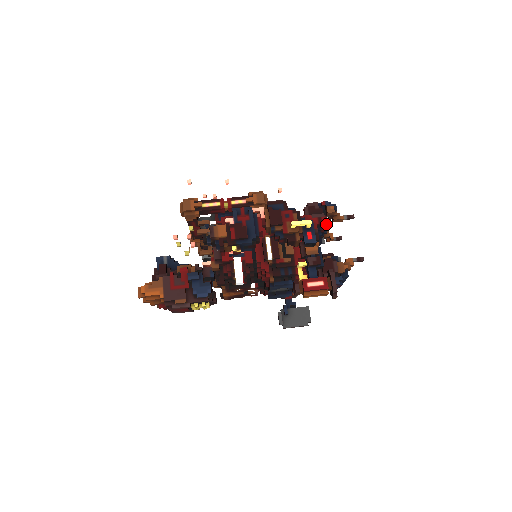
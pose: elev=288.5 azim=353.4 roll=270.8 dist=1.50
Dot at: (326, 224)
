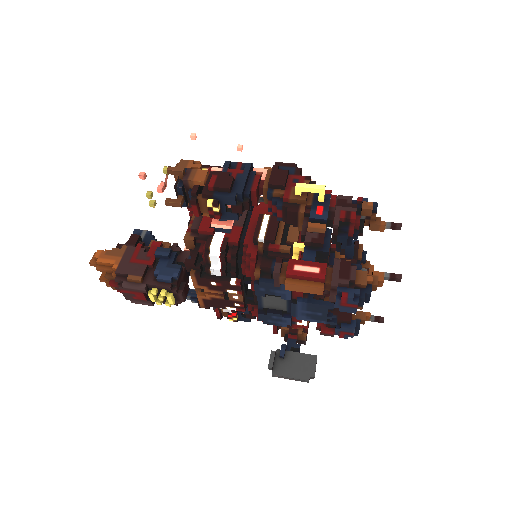
Dot at: (358, 227)
